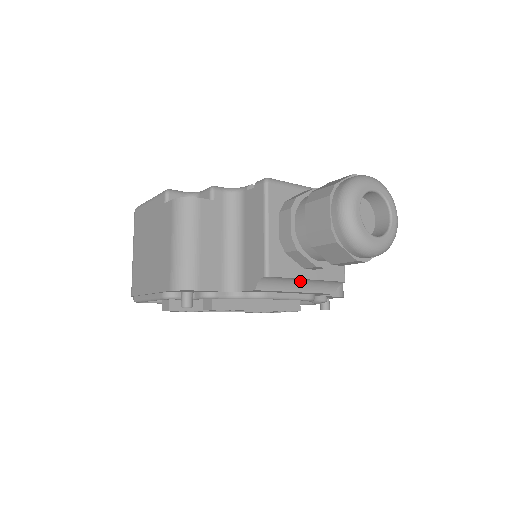
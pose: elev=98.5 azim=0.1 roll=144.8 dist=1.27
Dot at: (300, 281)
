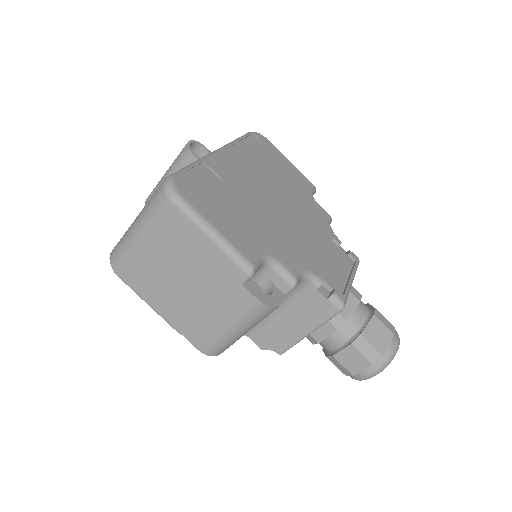
Dot at: occluded
